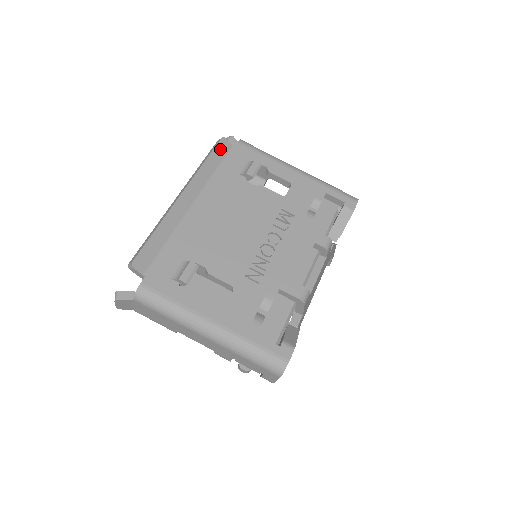
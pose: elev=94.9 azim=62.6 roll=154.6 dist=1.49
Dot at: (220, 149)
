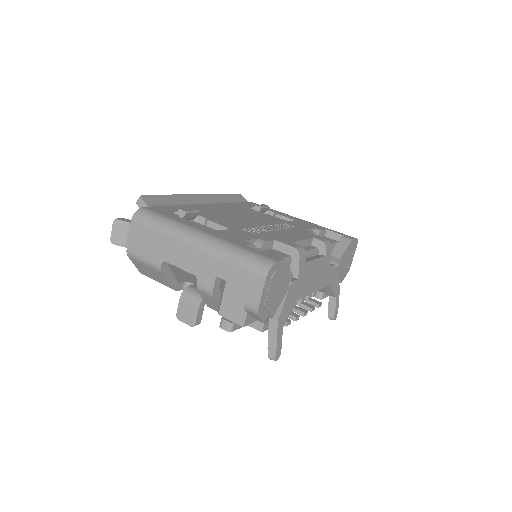
Dot at: (236, 197)
